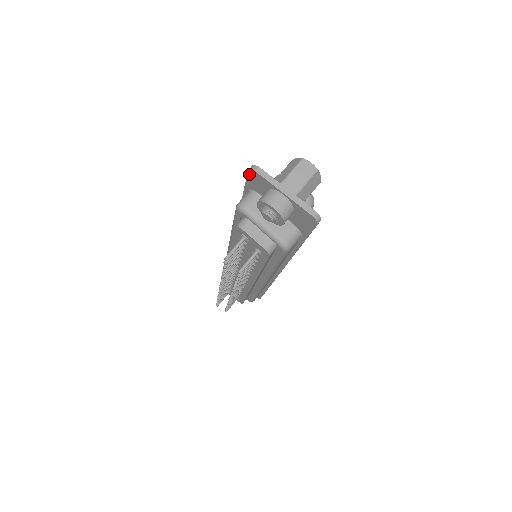
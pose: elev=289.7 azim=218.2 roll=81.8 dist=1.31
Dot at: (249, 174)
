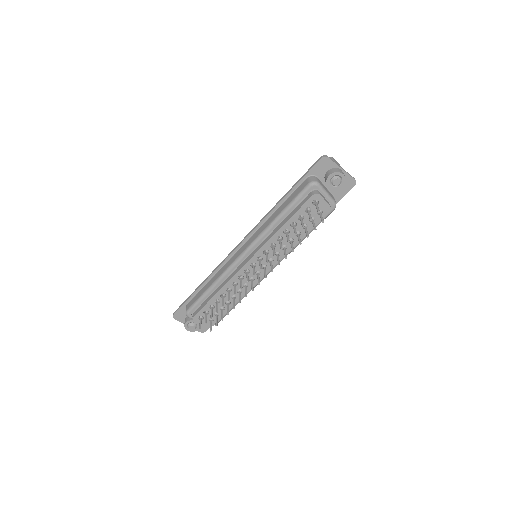
Dot at: (320, 161)
